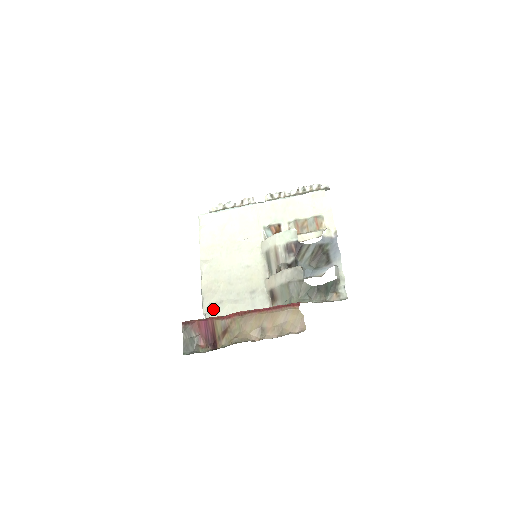
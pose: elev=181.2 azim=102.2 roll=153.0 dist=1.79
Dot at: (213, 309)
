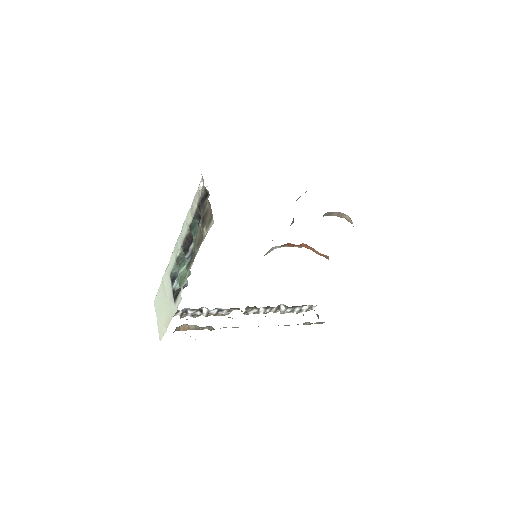
Dot at: occluded
